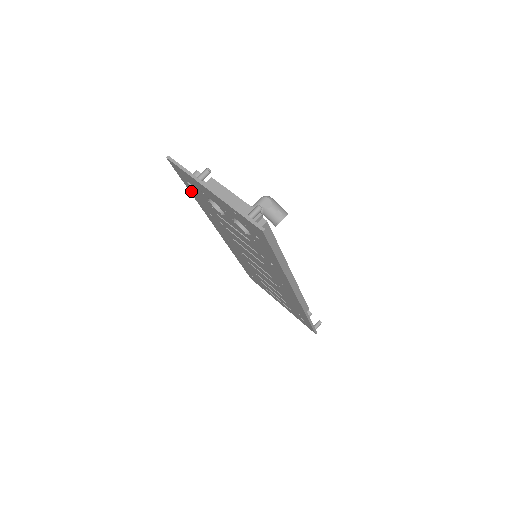
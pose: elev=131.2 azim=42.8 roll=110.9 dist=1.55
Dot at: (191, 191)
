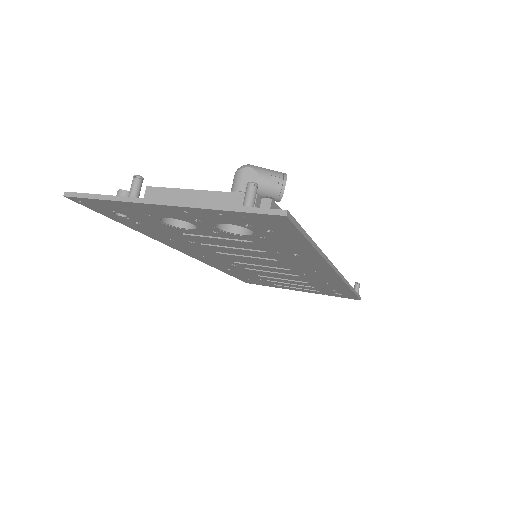
Dot at: (126, 224)
